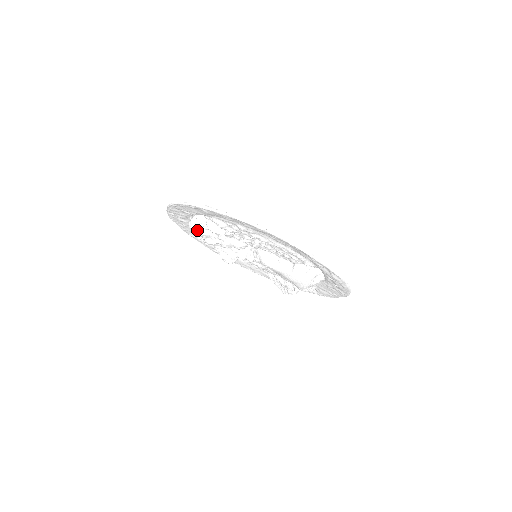
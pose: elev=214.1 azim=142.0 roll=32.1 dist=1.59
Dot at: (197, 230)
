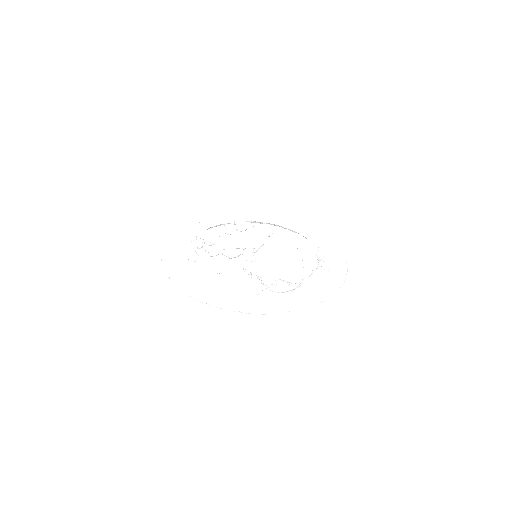
Dot at: occluded
